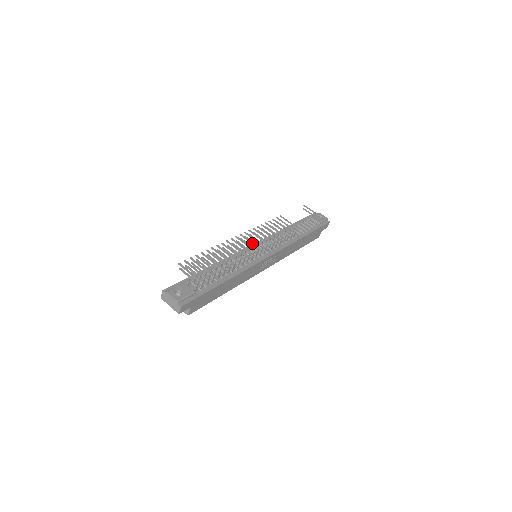
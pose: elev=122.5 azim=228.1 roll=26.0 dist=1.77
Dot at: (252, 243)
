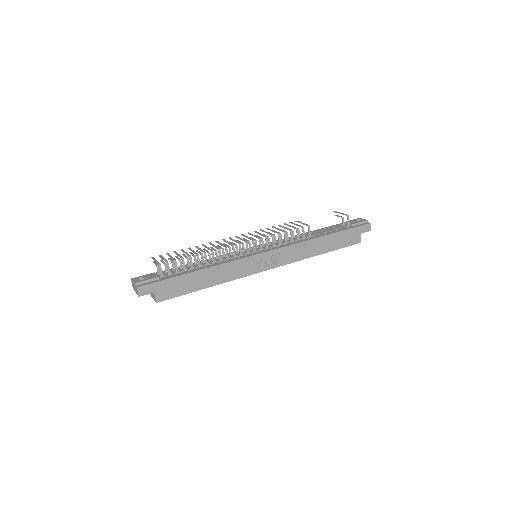
Dot at: (242, 239)
